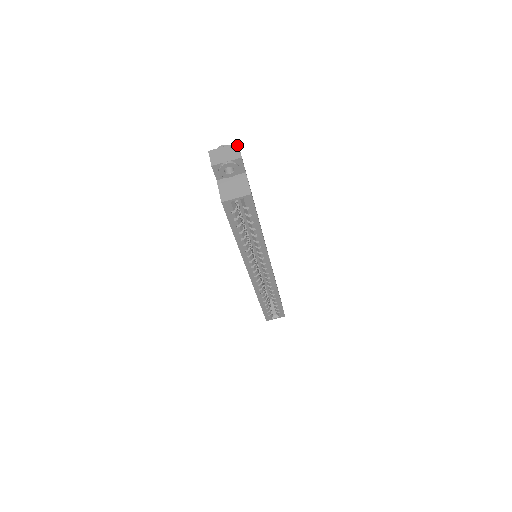
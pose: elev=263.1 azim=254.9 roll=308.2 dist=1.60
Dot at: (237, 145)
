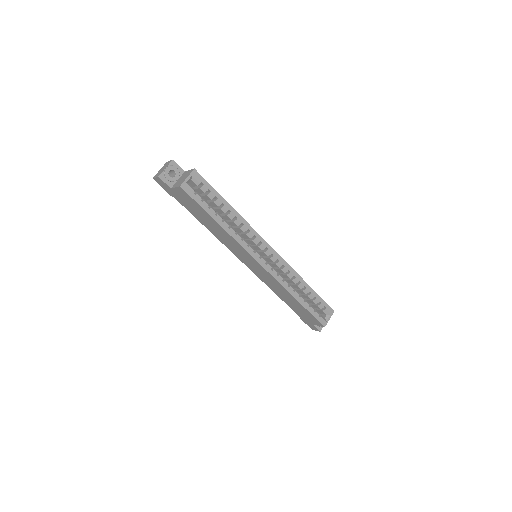
Dot at: (167, 162)
